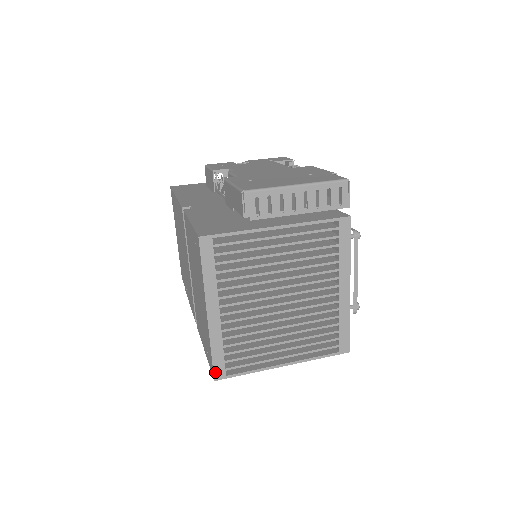
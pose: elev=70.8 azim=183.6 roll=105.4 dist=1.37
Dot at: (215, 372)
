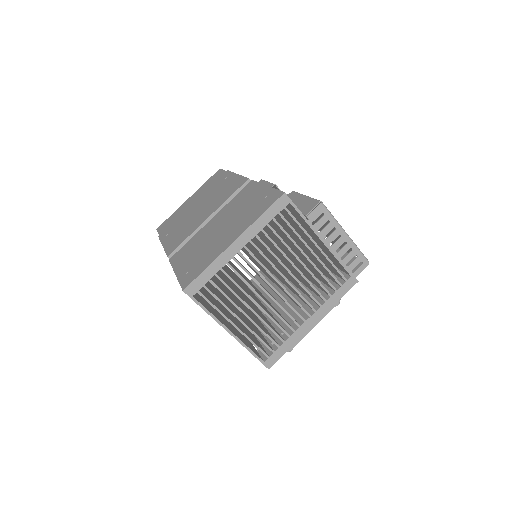
Dot at: (191, 285)
